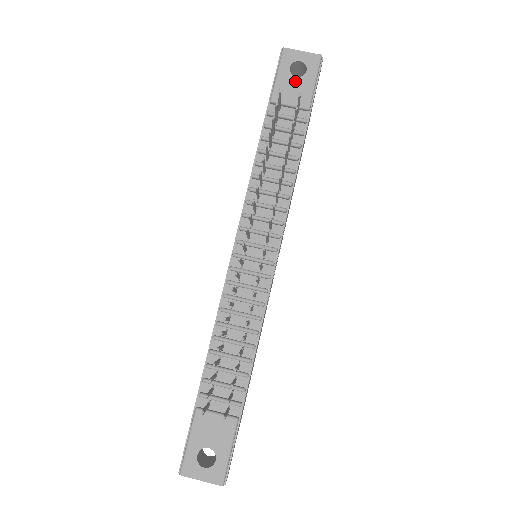
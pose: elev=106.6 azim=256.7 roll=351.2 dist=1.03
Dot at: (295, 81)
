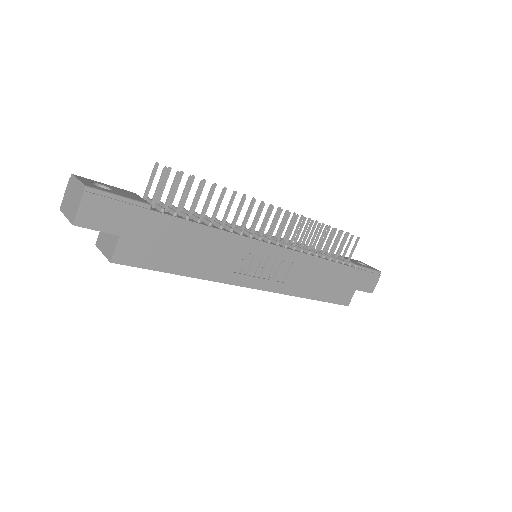
Dot at: (357, 262)
